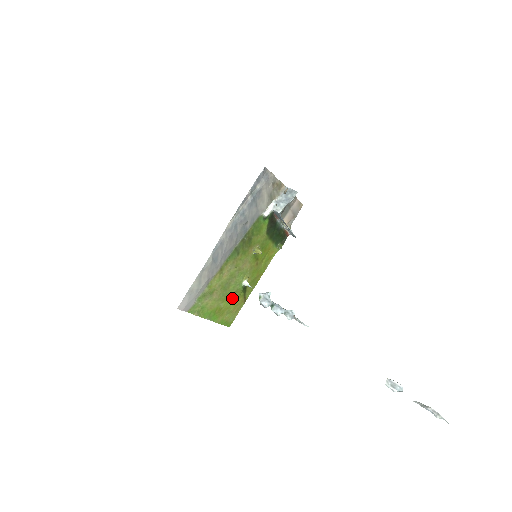
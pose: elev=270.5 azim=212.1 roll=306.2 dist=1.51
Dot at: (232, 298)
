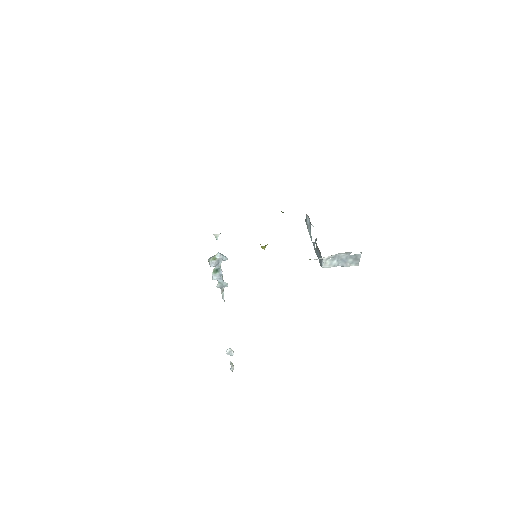
Dot at: occluded
